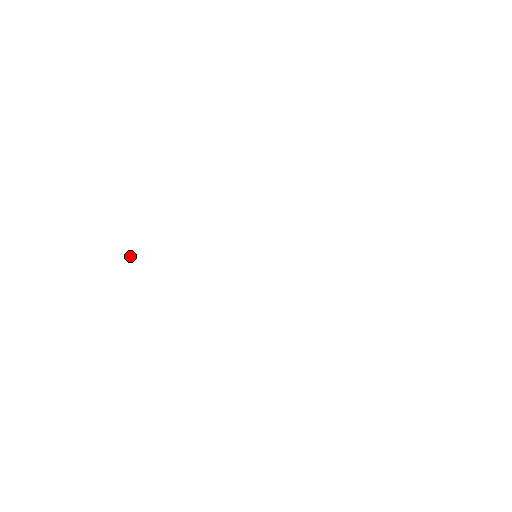
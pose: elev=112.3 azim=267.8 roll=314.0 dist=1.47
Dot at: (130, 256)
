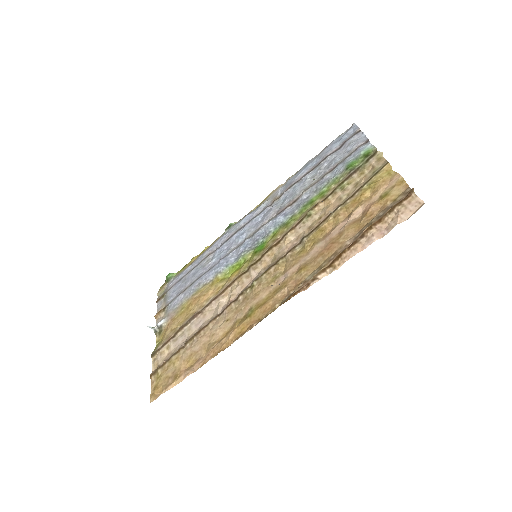
Dot at: (153, 328)
